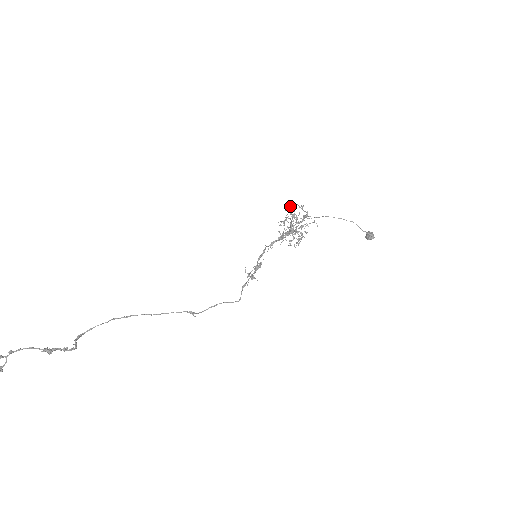
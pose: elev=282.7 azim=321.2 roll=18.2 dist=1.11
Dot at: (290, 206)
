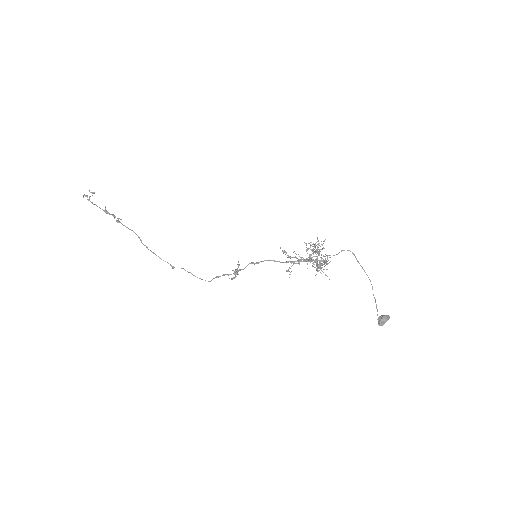
Dot at: occluded
